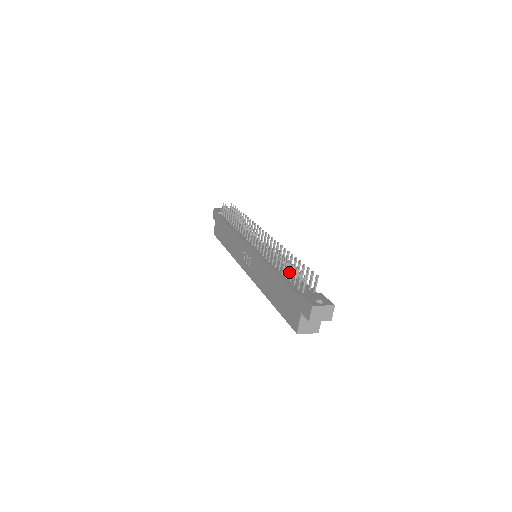
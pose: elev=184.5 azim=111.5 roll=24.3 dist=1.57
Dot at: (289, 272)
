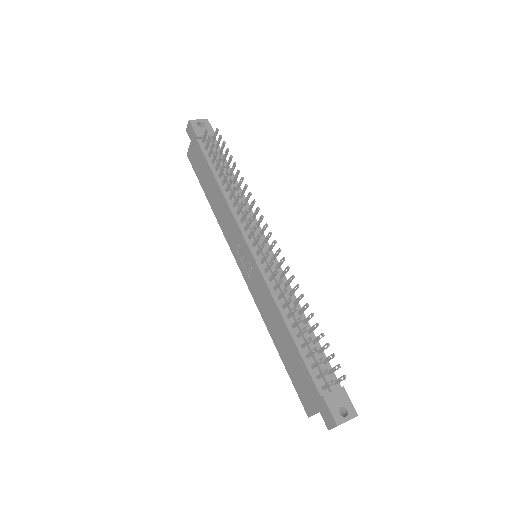
Dot at: (306, 335)
